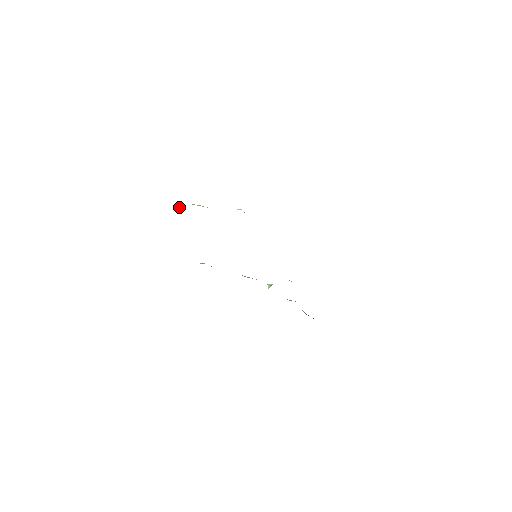
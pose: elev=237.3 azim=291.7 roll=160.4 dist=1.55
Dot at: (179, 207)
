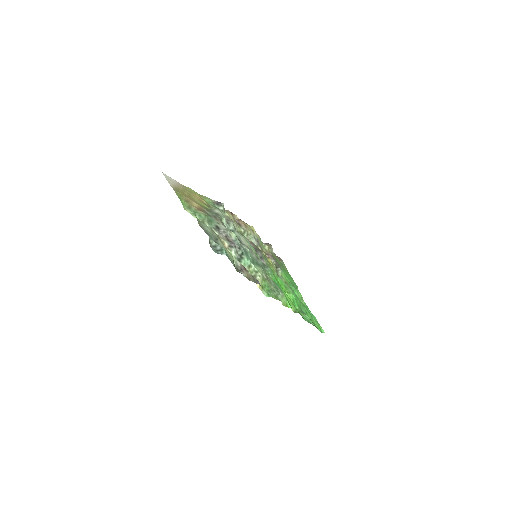
Dot at: occluded
